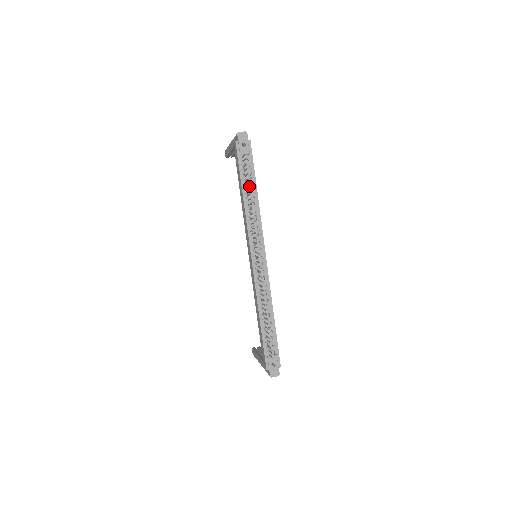
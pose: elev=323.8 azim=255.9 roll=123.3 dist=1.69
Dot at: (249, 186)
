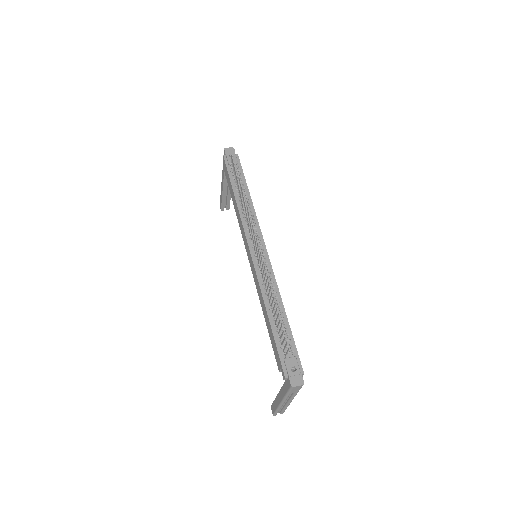
Dot at: occluded
